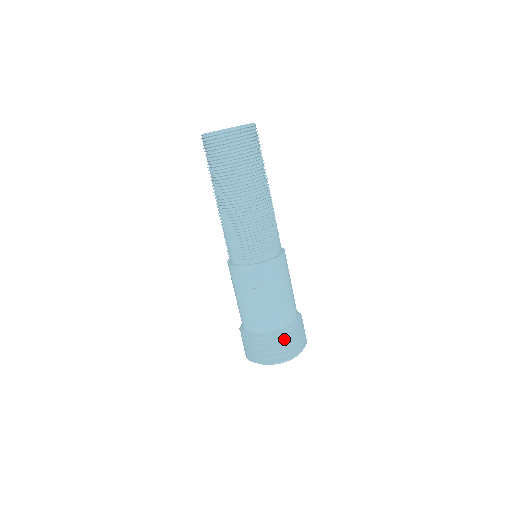
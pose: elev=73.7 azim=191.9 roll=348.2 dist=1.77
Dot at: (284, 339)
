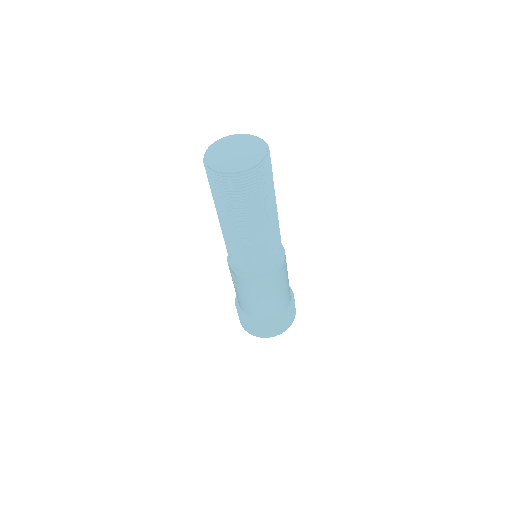
Dot at: occluded
